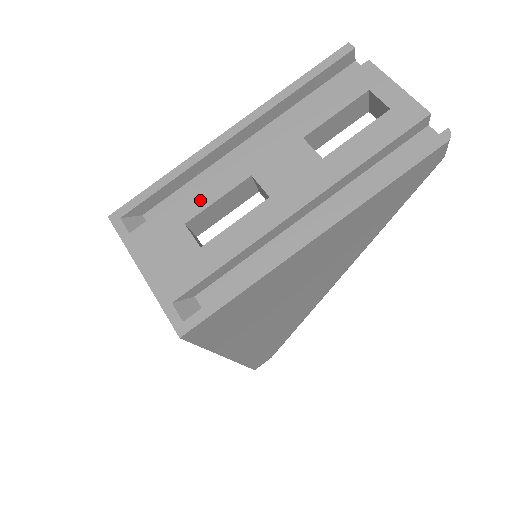
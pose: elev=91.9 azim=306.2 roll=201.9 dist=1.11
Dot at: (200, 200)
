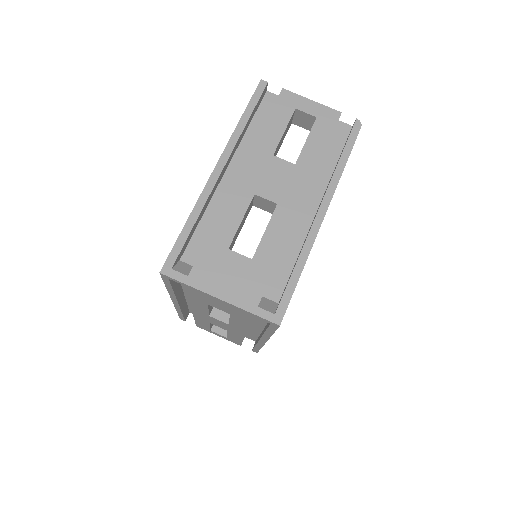
Dot at: (228, 227)
